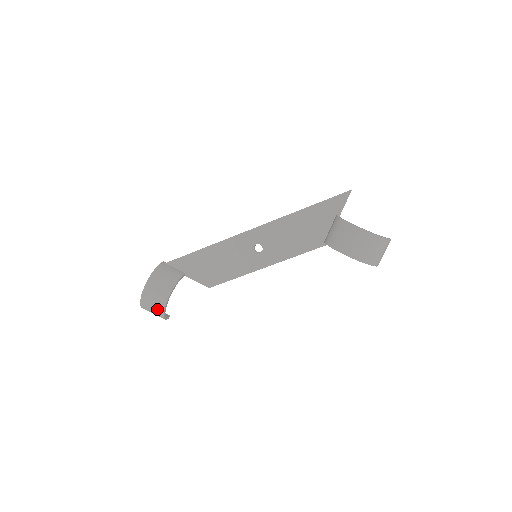
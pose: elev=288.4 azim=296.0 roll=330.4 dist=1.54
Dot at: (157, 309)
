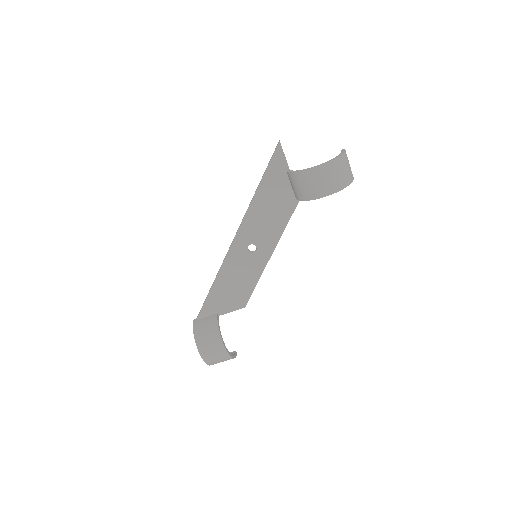
Dot at: (223, 358)
